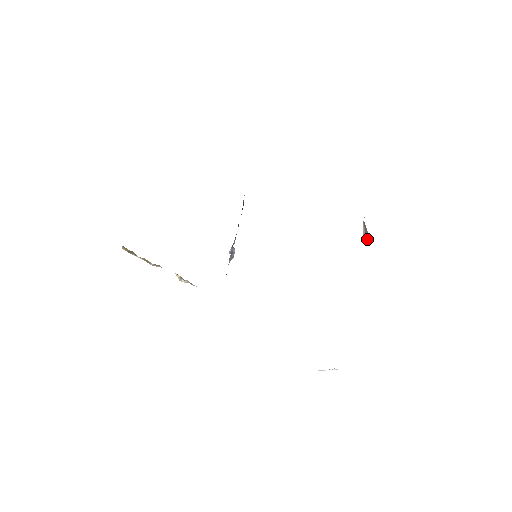
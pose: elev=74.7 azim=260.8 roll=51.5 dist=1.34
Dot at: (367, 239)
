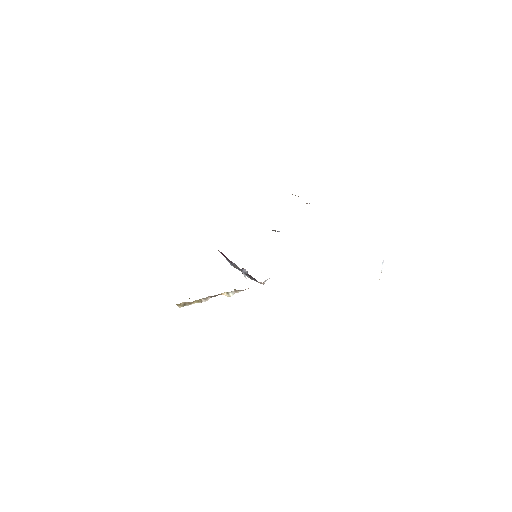
Dot at: occluded
